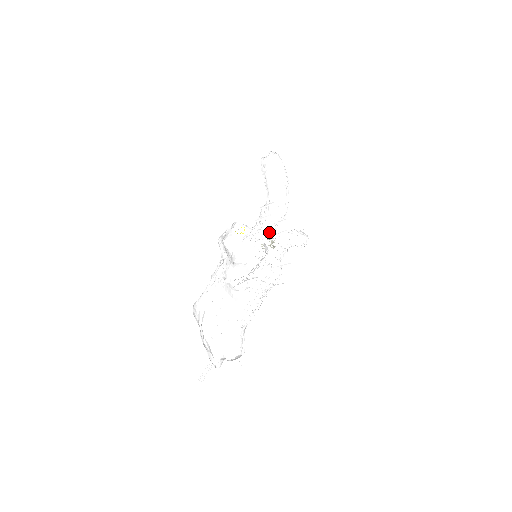
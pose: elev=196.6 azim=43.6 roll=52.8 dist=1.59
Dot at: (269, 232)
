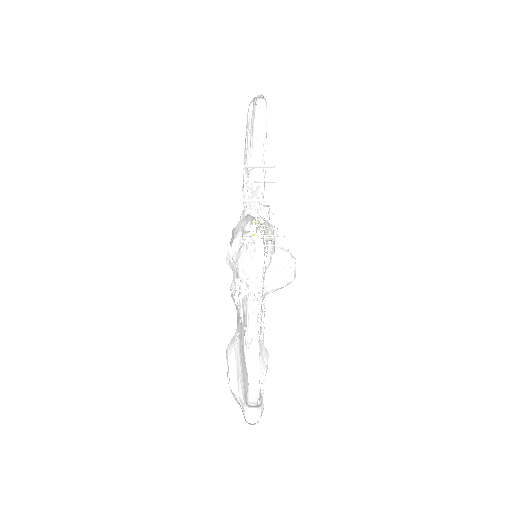
Dot at: (252, 213)
